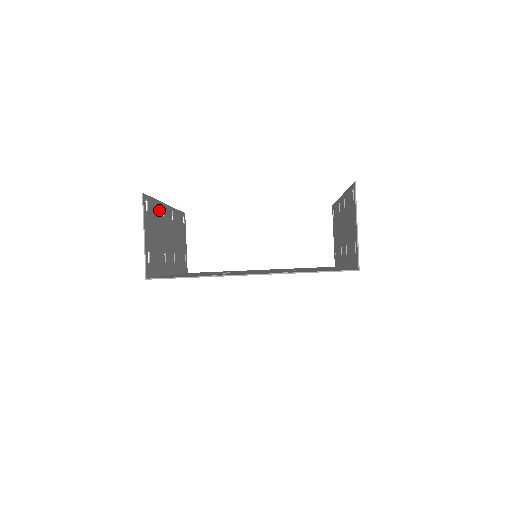
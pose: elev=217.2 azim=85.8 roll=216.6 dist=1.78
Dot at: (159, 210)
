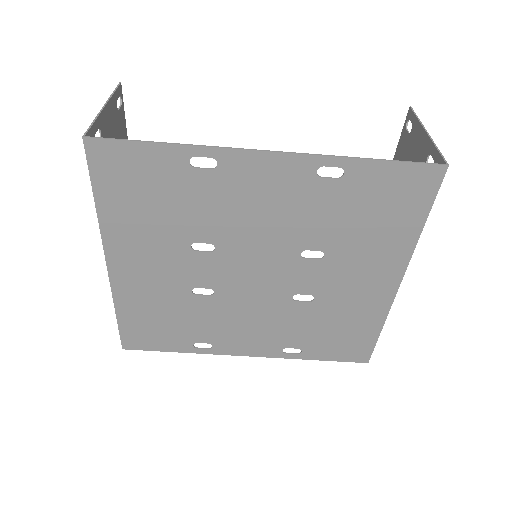
Dot at: occluded
